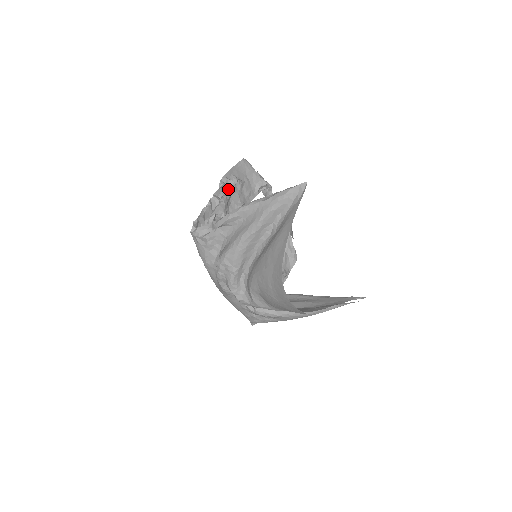
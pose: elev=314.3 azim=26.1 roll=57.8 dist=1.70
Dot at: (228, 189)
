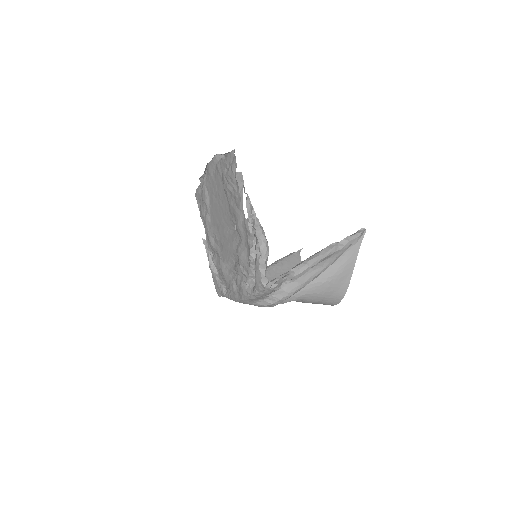
Dot at: (249, 207)
